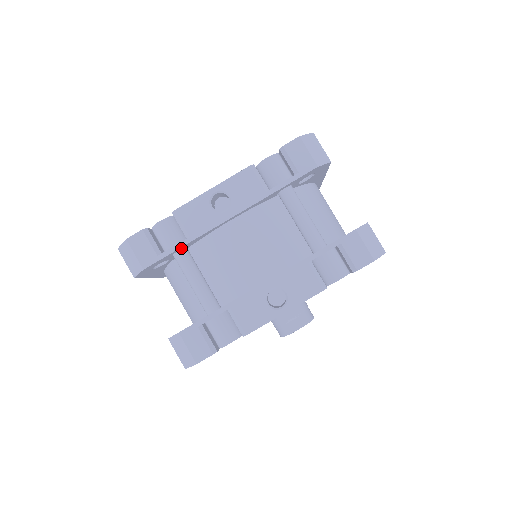
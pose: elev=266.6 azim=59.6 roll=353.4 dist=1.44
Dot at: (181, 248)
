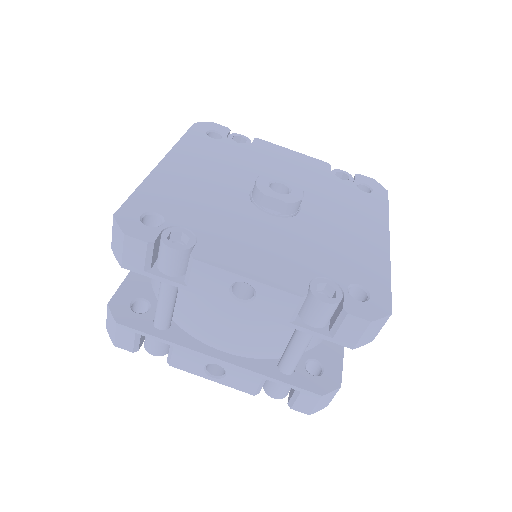
Dot at: (173, 280)
